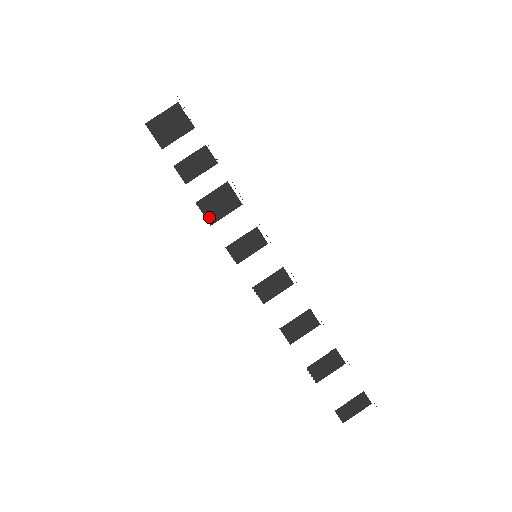
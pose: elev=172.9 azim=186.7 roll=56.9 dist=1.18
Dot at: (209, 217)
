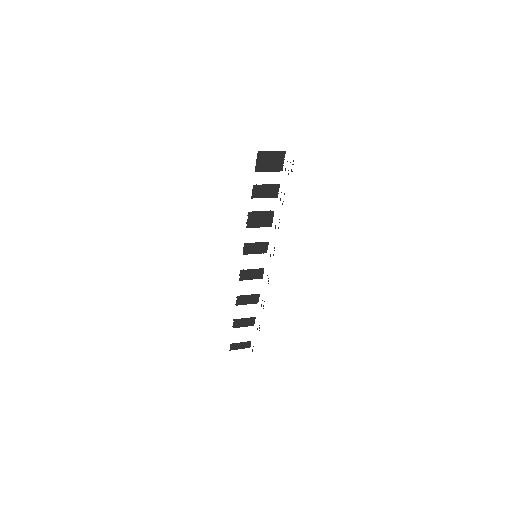
Dot at: (249, 223)
